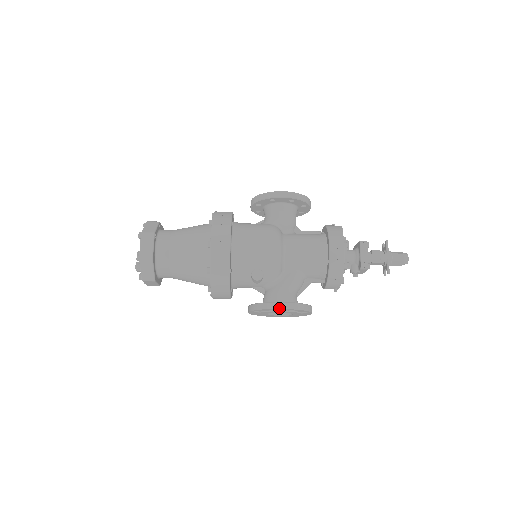
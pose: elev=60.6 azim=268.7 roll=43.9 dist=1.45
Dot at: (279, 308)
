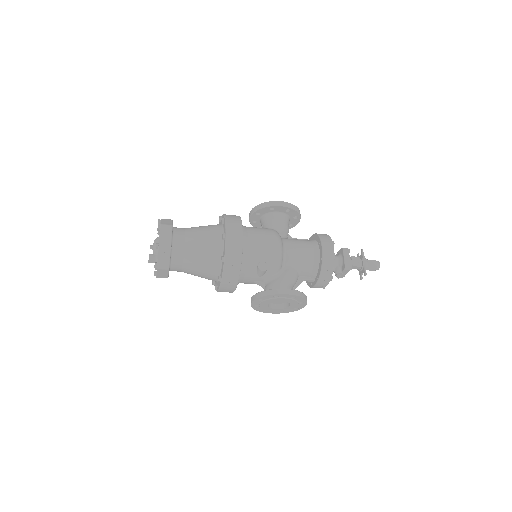
Dot at: (284, 293)
